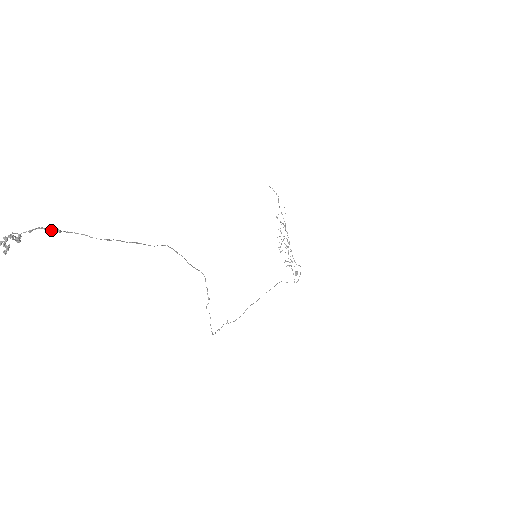
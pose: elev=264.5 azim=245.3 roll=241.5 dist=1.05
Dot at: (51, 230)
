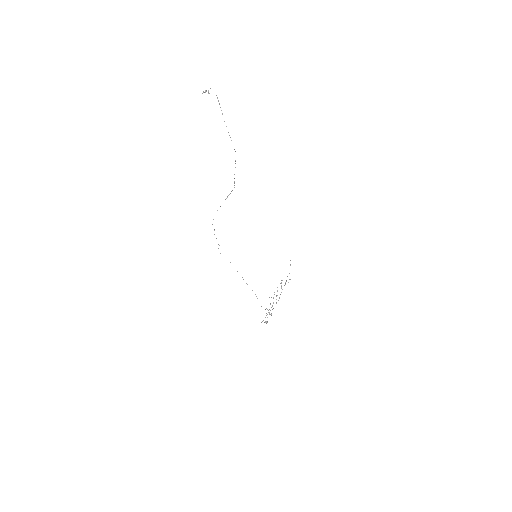
Dot at: occluded
